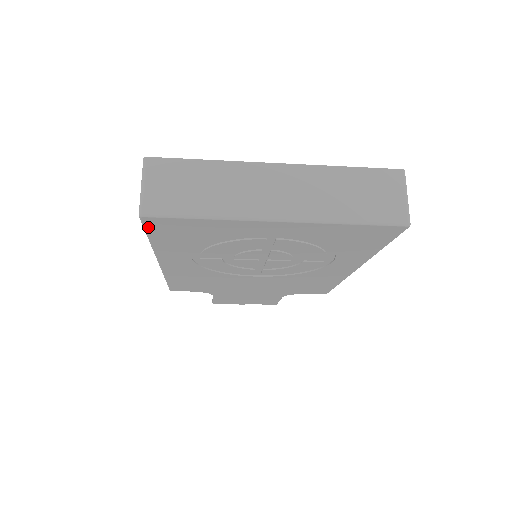
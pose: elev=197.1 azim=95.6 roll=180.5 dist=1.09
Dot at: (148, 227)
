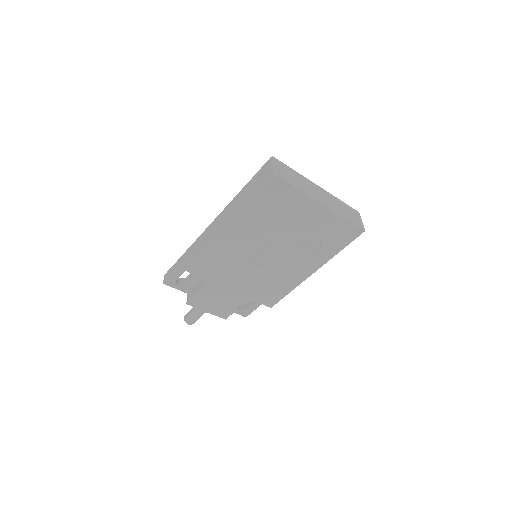
Dot at: (267, 185)
